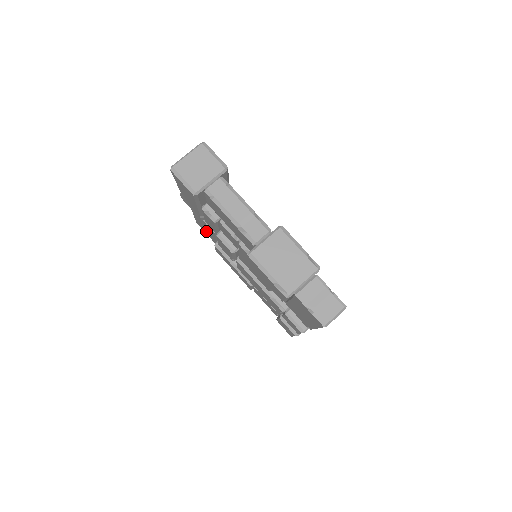
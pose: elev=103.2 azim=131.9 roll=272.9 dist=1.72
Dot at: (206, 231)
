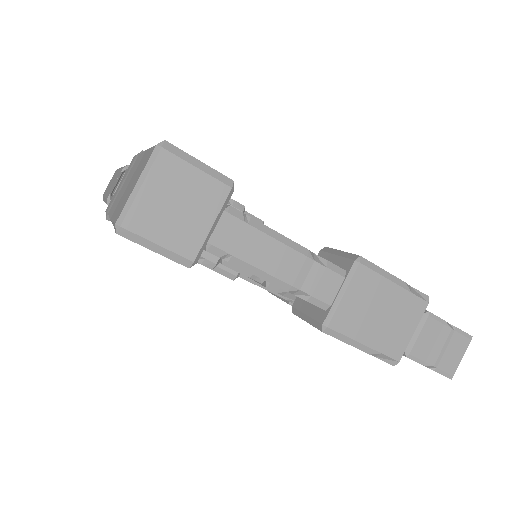
Dot at: occluded
